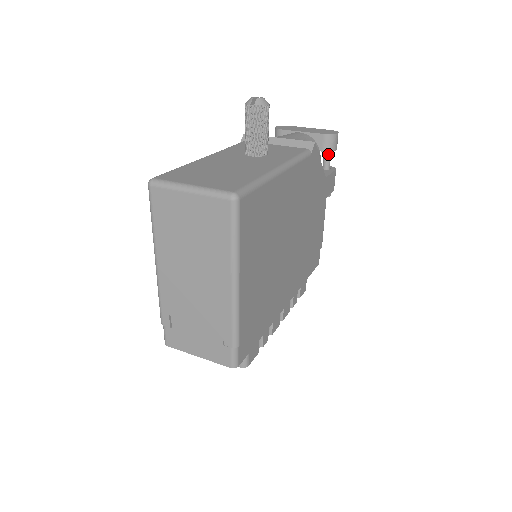
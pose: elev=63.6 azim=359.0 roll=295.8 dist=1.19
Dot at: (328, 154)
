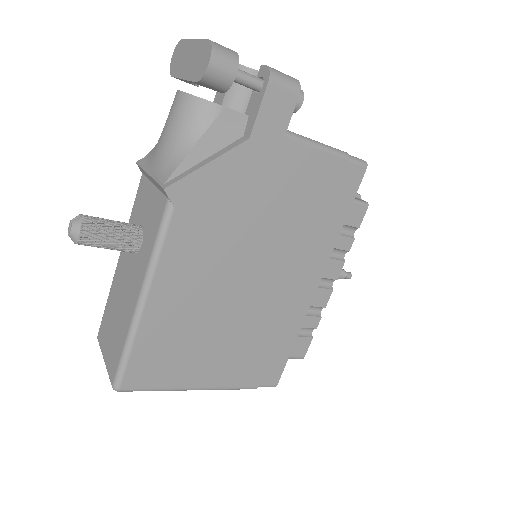
Dot at: (235, 81)
